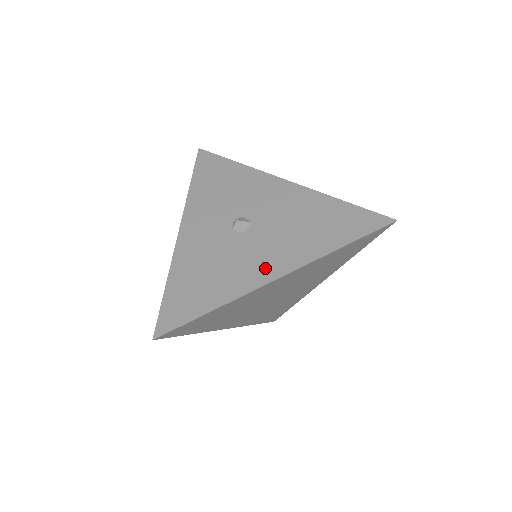
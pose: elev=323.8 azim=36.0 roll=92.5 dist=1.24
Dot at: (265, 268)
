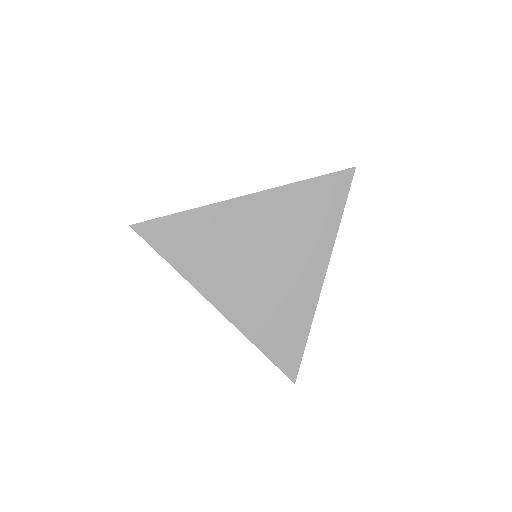
Dot at: occluded
